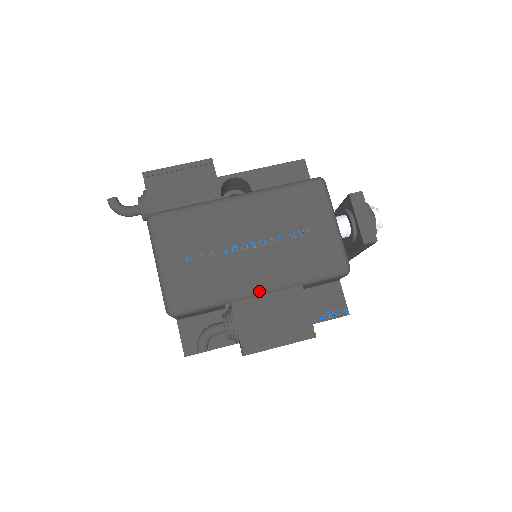
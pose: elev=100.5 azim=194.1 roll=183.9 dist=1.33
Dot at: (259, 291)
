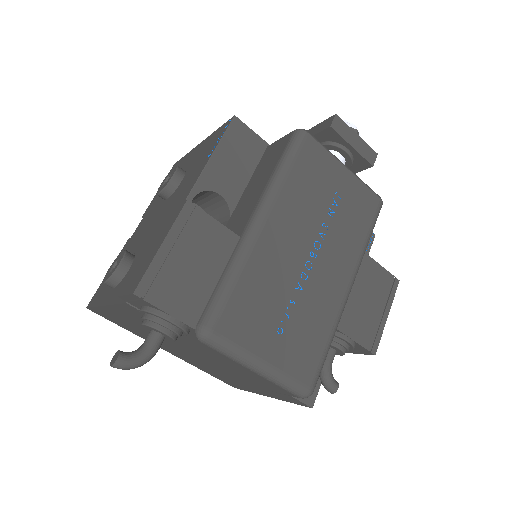
Dot at: (349, 292)
